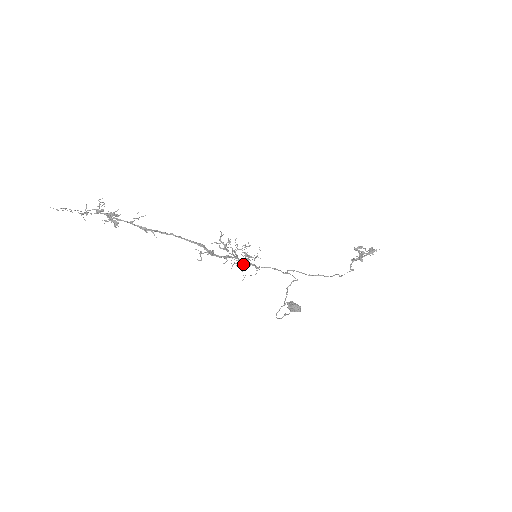
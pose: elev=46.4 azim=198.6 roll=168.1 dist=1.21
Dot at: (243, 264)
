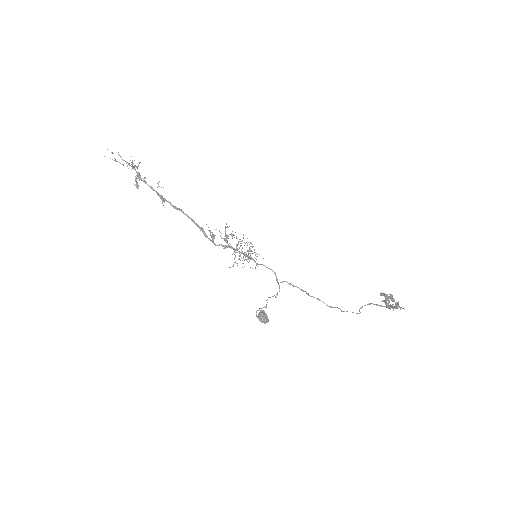
Dot at: (248, 255)
